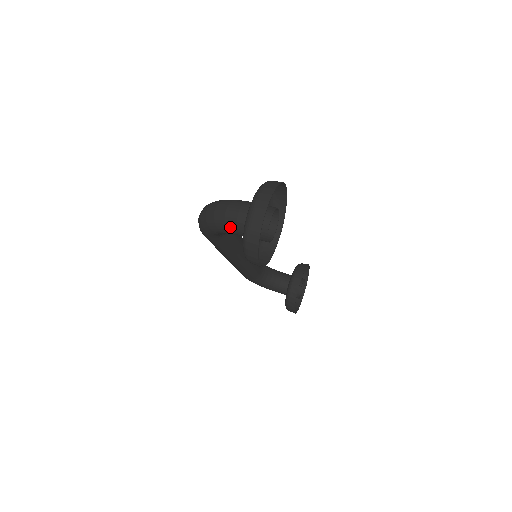
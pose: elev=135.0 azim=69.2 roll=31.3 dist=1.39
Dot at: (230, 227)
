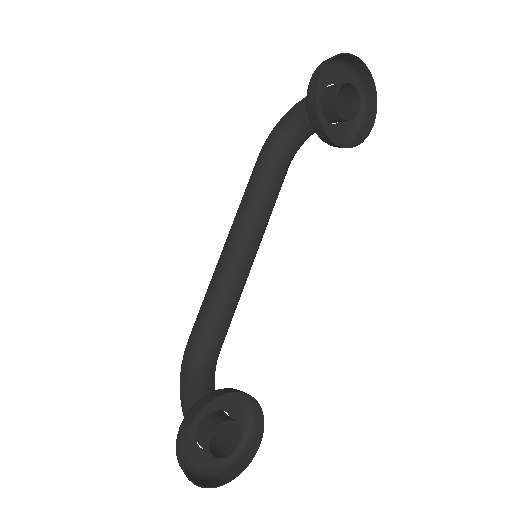
Dot at: occluded
